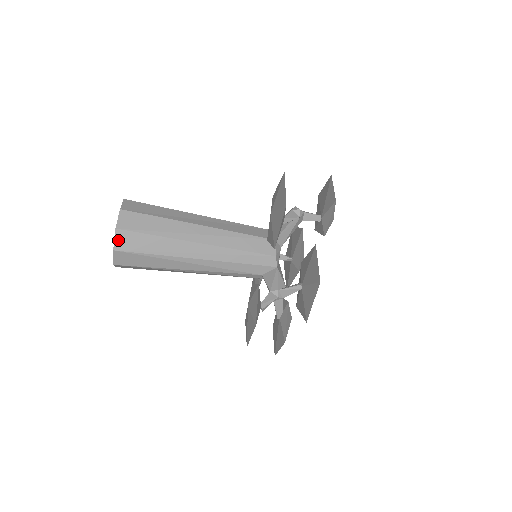
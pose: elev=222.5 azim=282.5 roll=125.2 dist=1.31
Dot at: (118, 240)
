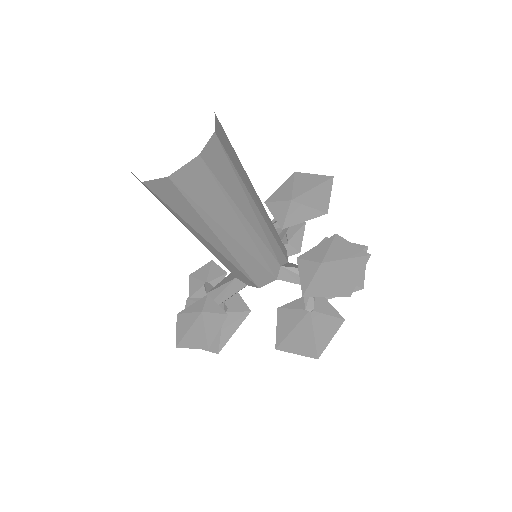
Dot at: (216, 126)
